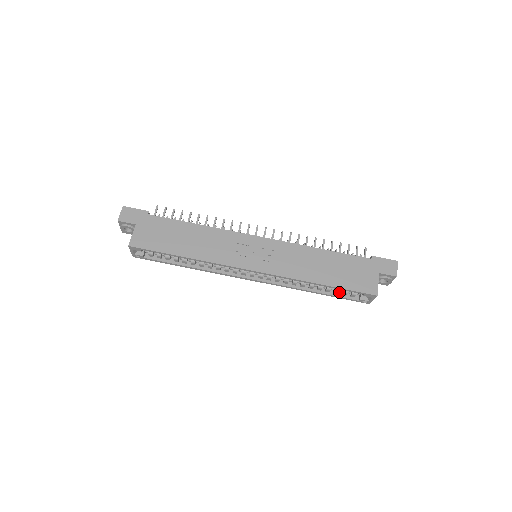
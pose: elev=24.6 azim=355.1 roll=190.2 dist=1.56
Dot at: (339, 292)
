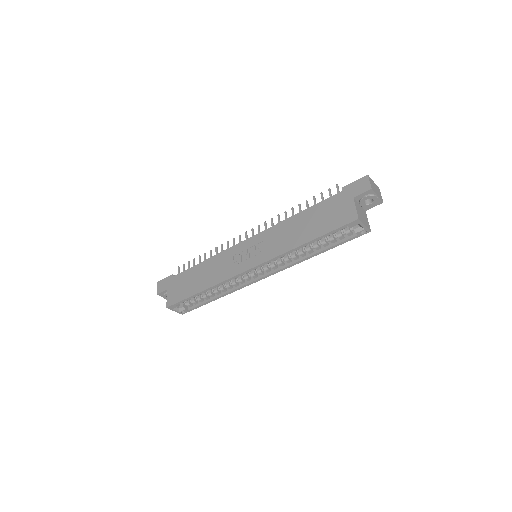
Dot at: (337, 239)
